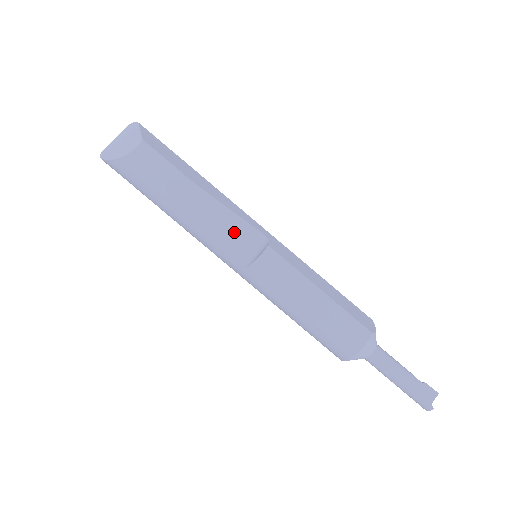
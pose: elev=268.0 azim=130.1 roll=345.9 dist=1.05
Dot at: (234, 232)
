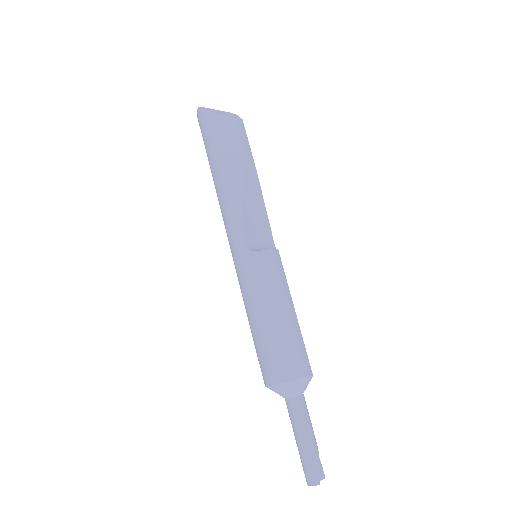
Dot at: (258, 223)
